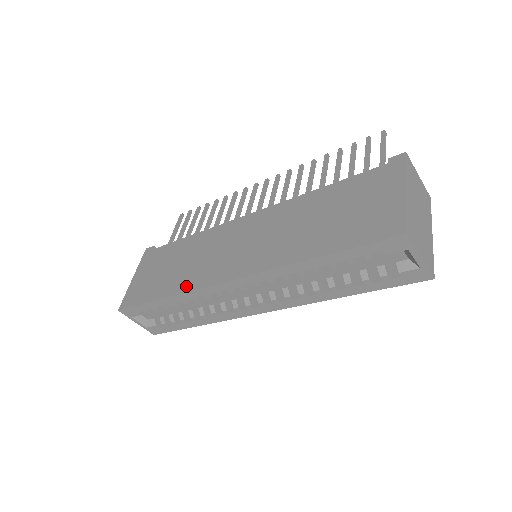
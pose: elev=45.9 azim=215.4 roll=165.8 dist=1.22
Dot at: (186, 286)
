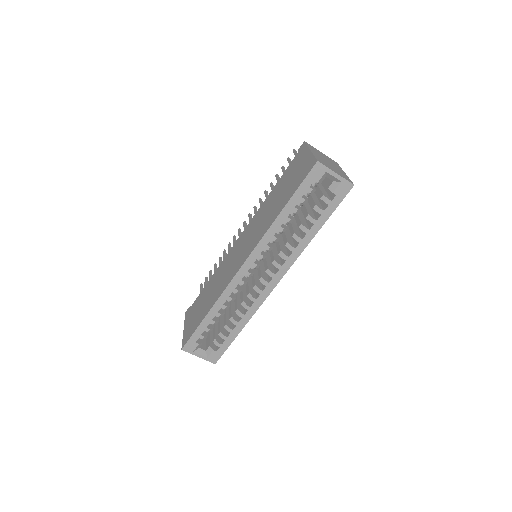
Dot at: (219, 294)
